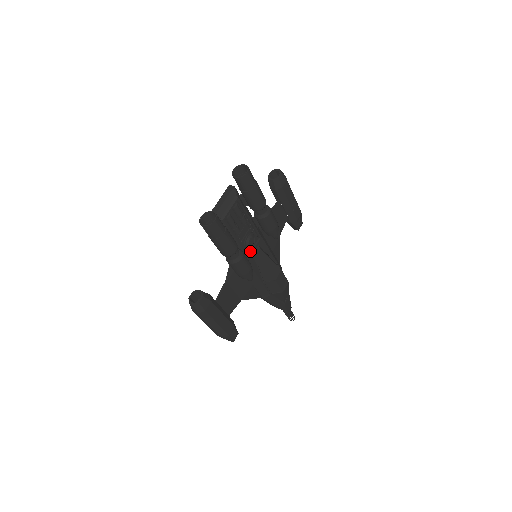
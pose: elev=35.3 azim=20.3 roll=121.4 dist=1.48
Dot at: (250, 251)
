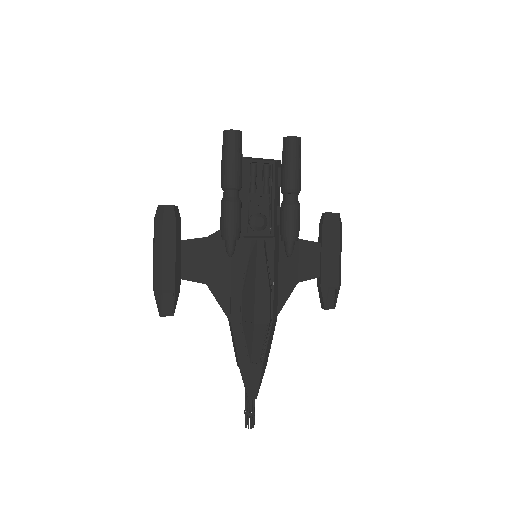
Dot at: (252, 233)
